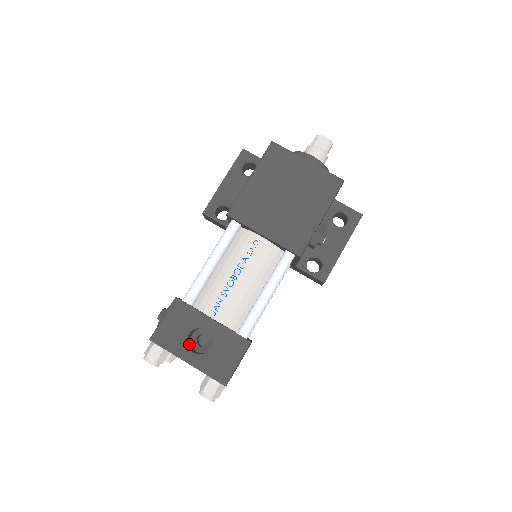
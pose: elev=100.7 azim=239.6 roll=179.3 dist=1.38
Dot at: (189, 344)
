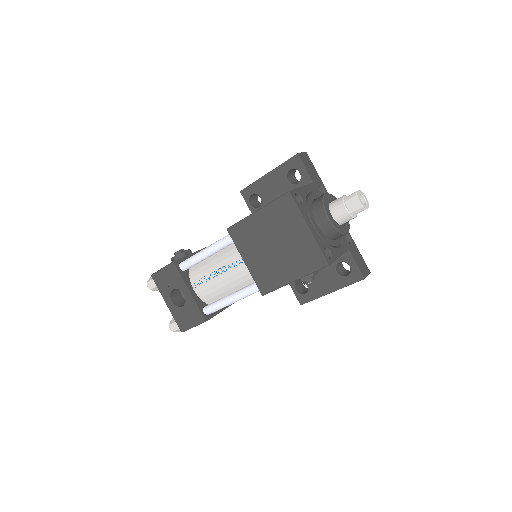
Dot at: (176, 291)
